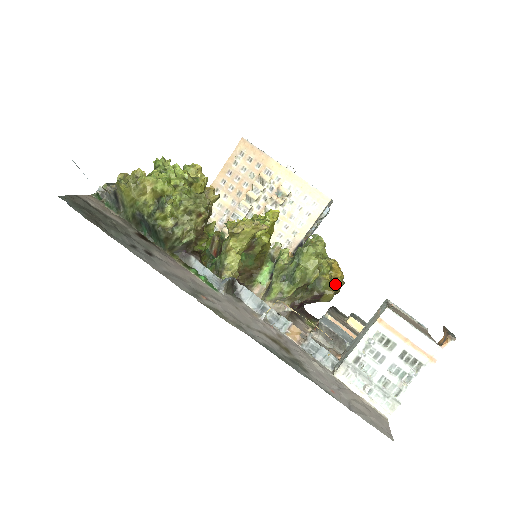
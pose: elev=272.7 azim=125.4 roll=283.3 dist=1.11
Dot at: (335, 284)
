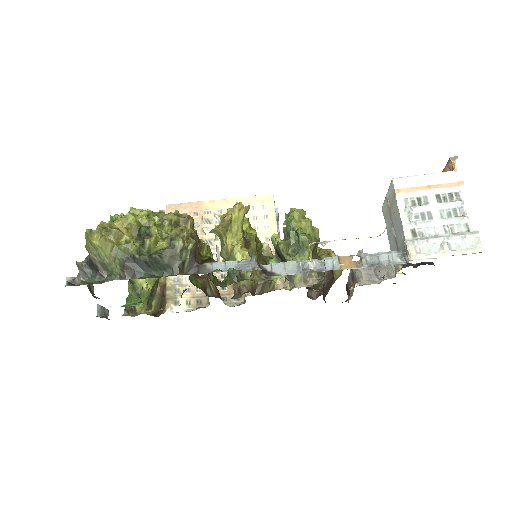
Dot at: occluded
